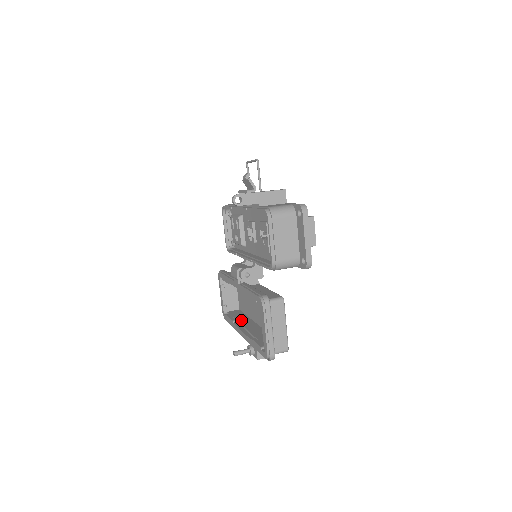
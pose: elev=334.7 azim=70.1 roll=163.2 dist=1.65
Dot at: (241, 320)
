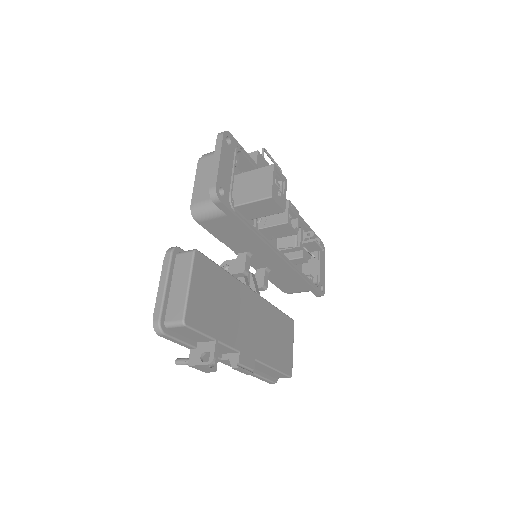
Dot at: occluded
